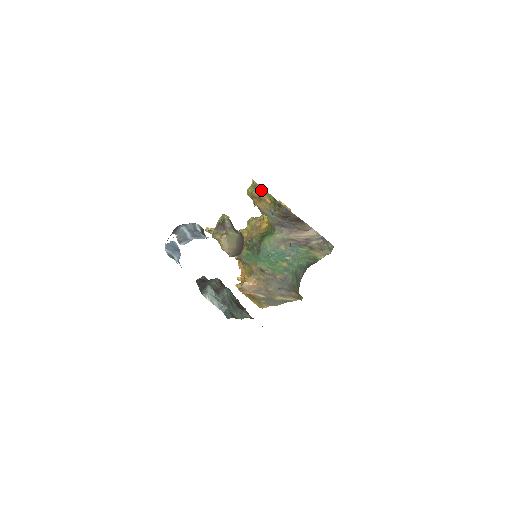
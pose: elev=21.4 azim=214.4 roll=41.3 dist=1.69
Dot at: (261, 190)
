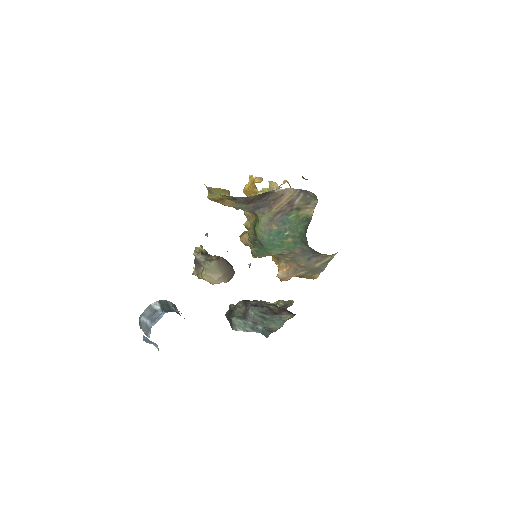
Dot at: (216, 191)
